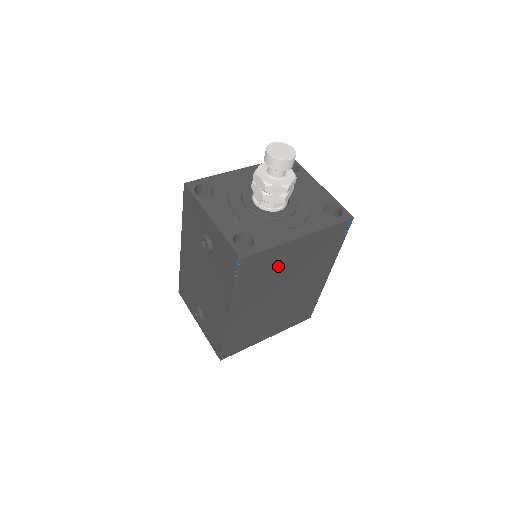
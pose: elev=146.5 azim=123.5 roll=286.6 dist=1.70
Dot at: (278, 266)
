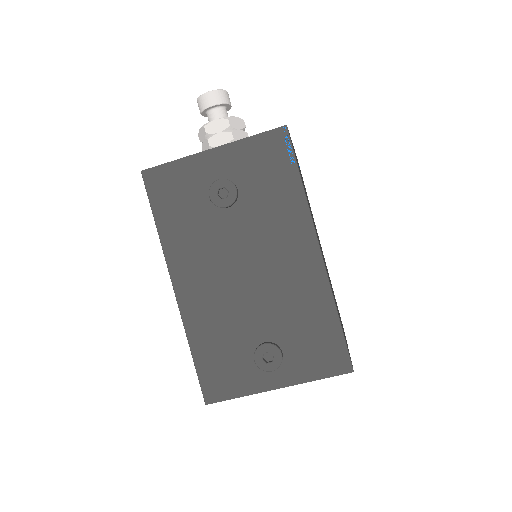
Dot at: (302, 180)
